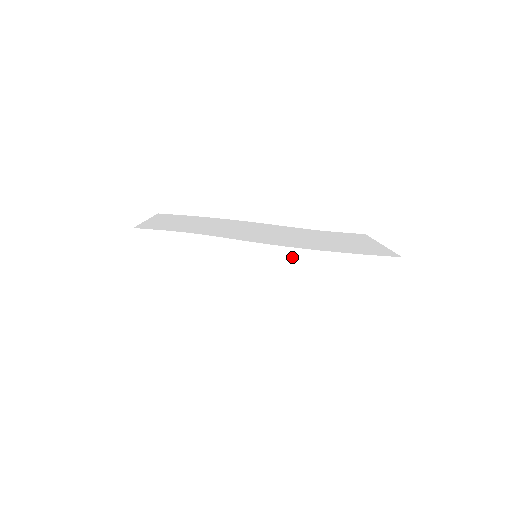
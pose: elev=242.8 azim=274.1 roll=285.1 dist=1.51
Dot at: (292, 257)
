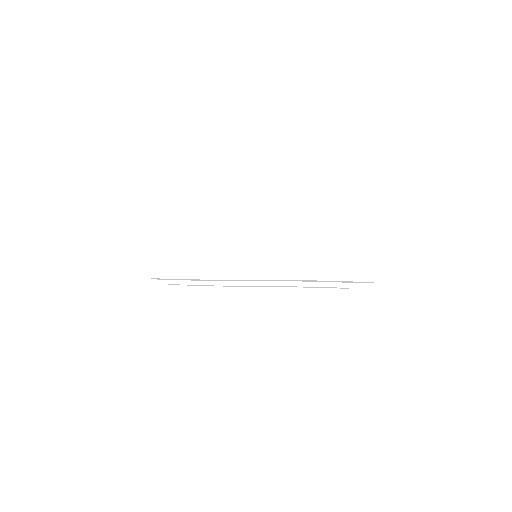
Dot at: (285, 231)
